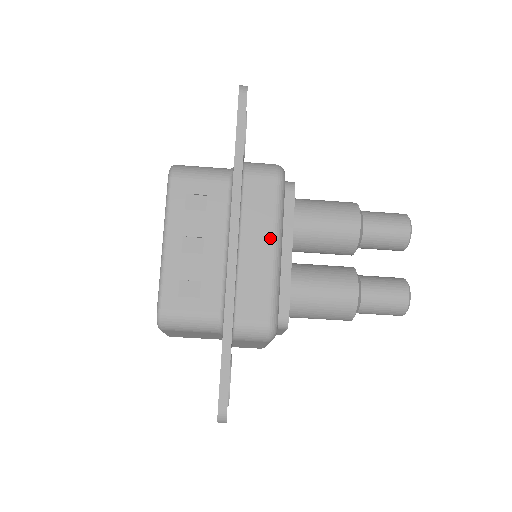
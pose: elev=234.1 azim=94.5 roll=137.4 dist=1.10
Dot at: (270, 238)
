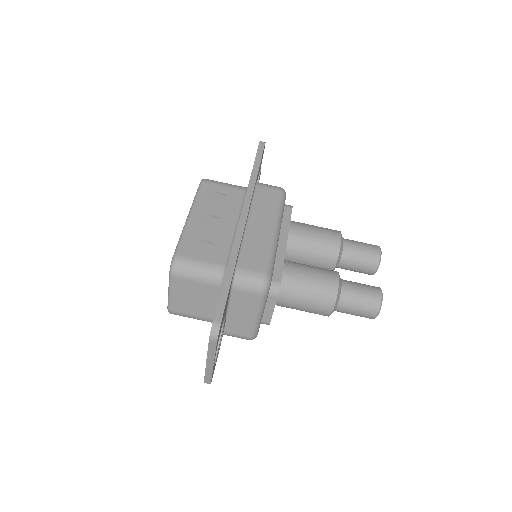
Dot at: (272, 222)
